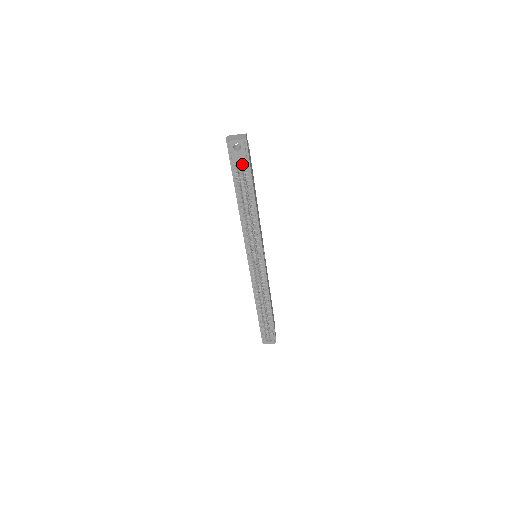
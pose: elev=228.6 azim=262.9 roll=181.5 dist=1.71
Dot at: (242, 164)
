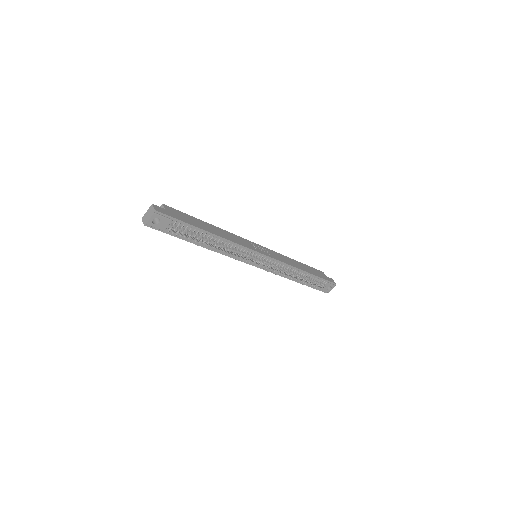
Dot at: (173, 227)
